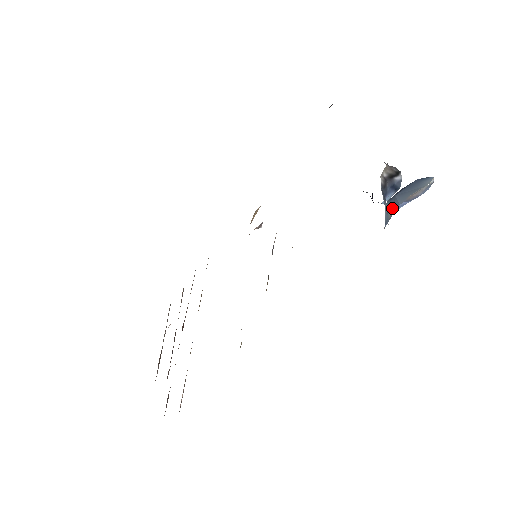
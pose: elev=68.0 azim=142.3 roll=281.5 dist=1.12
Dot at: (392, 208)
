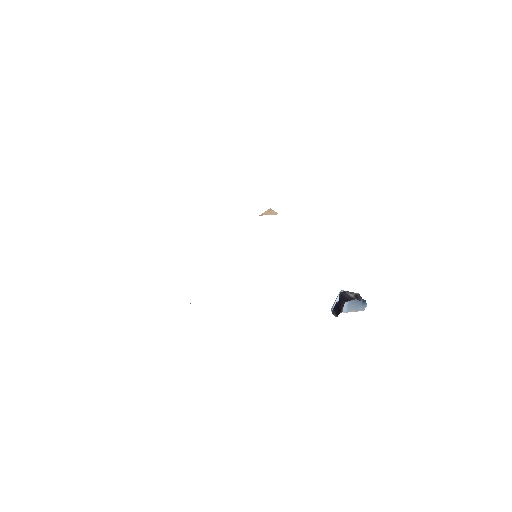
Dot at: occluded
